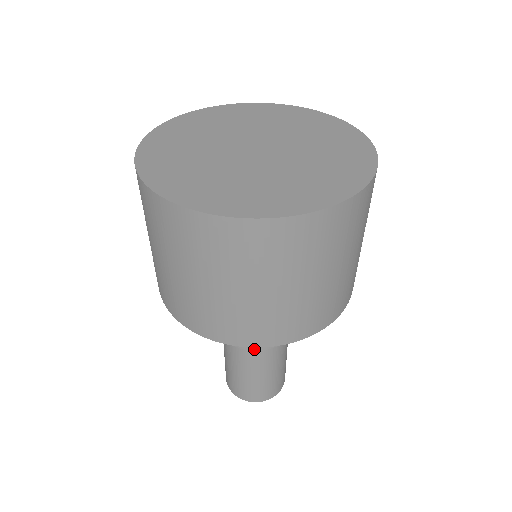
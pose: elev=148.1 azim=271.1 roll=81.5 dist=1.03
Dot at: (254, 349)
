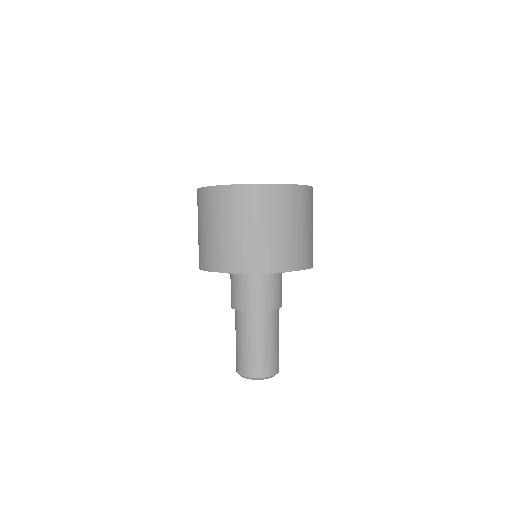
Dot at: (254, 310)
